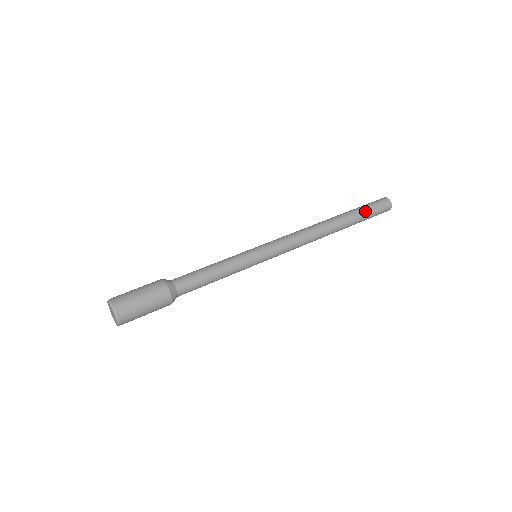
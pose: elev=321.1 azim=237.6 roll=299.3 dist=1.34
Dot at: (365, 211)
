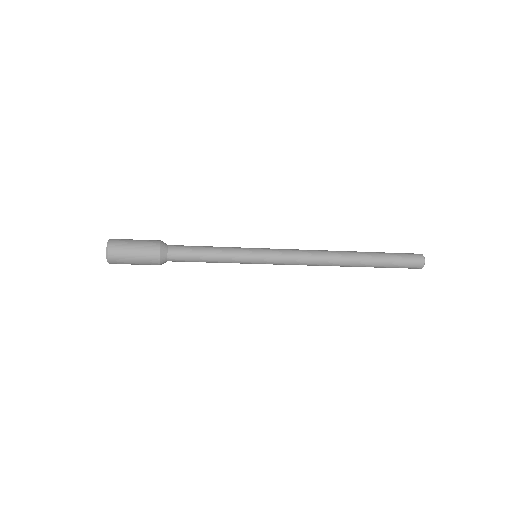
Dot at: (388, 253)
